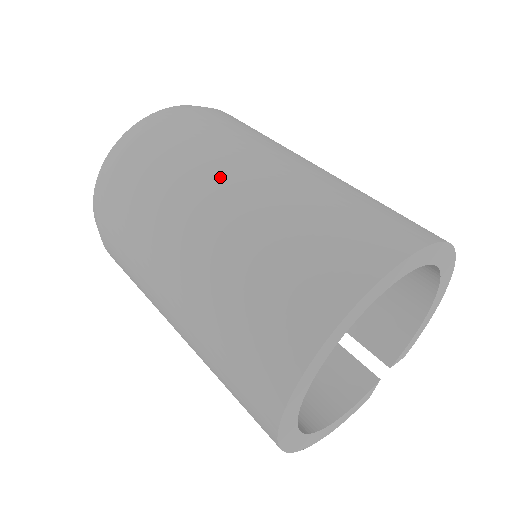
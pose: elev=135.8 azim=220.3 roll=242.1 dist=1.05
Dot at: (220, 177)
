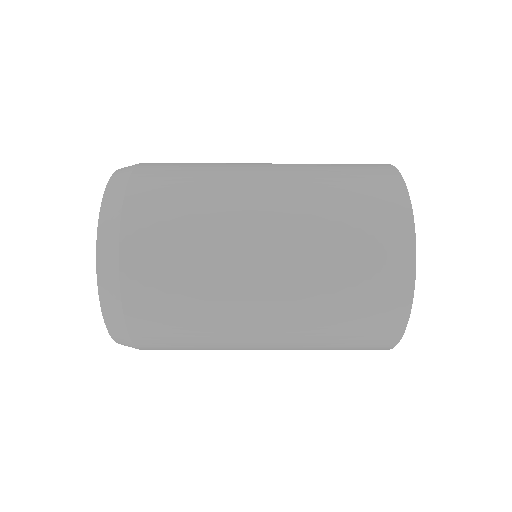
Dot at: (245, 195)
